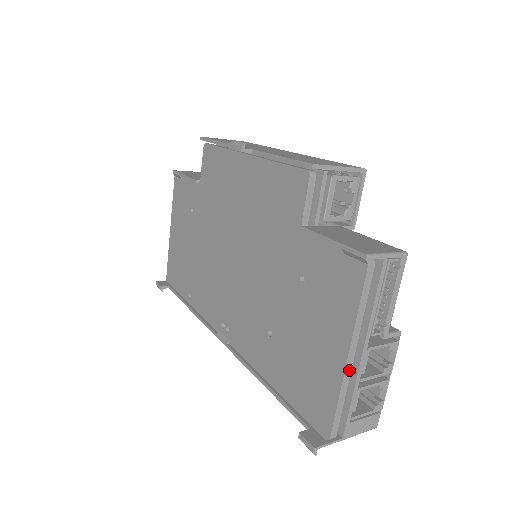
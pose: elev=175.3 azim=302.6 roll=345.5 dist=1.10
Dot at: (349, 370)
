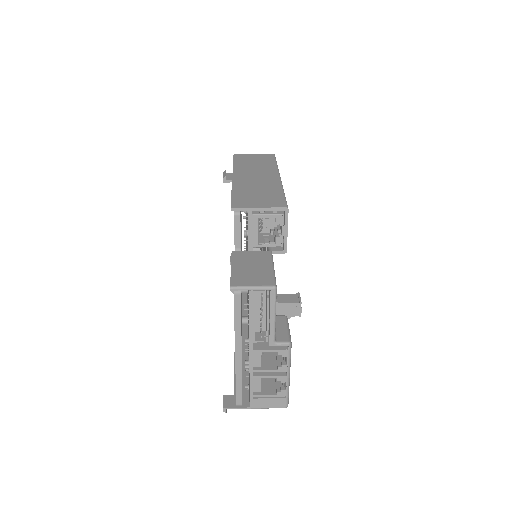
Dot at: (240, 362)
